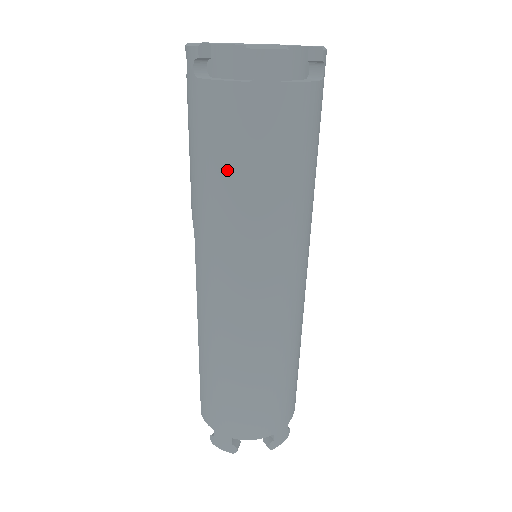
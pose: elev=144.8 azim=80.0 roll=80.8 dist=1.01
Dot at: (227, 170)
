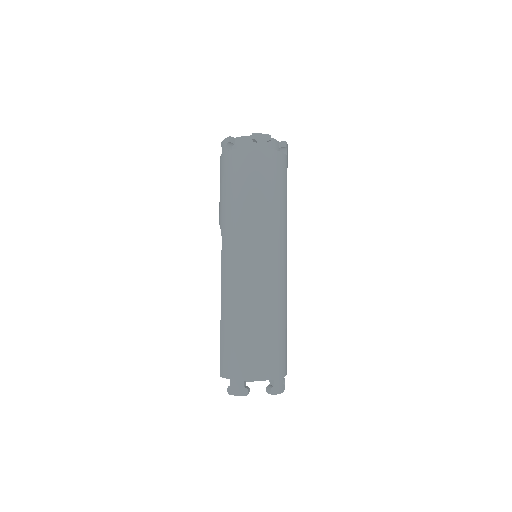
Dot at: (243, 189)
